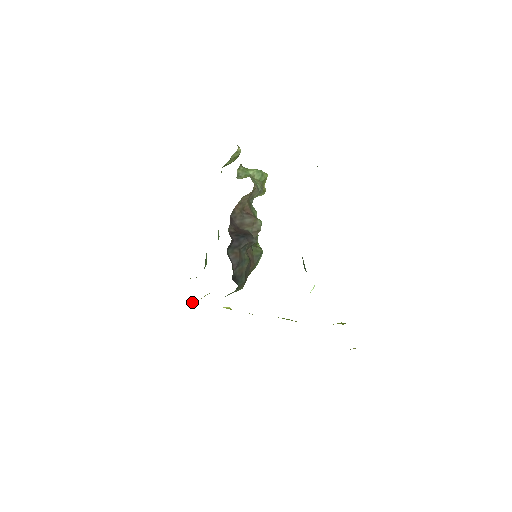
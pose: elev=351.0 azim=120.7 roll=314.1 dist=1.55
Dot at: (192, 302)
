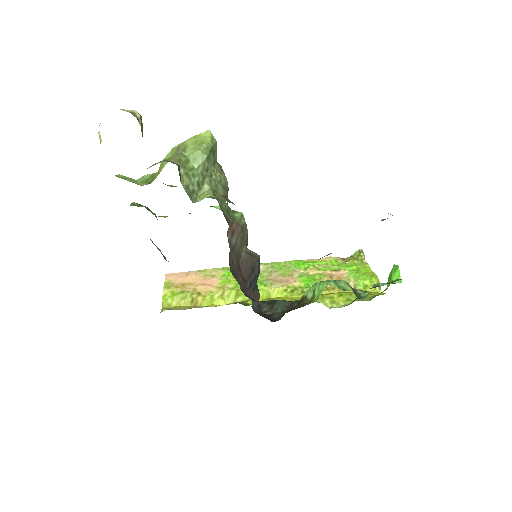
Dot at: (186, 305)
